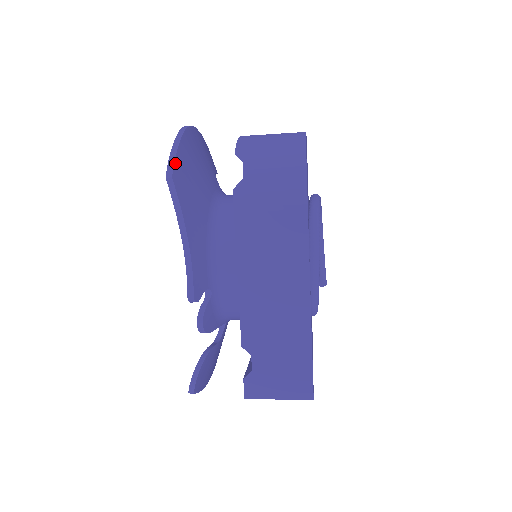
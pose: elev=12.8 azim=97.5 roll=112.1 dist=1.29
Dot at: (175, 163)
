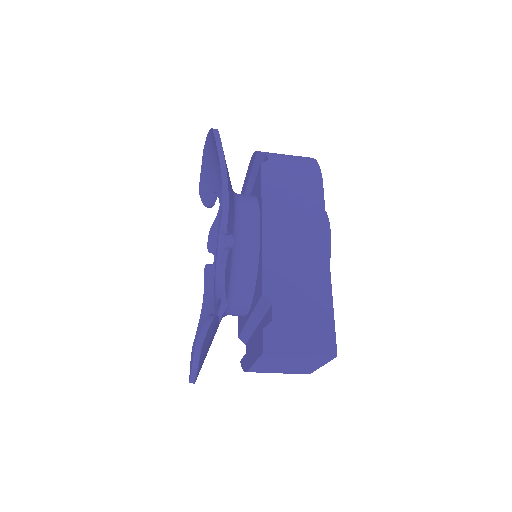
Dot at: occluded
